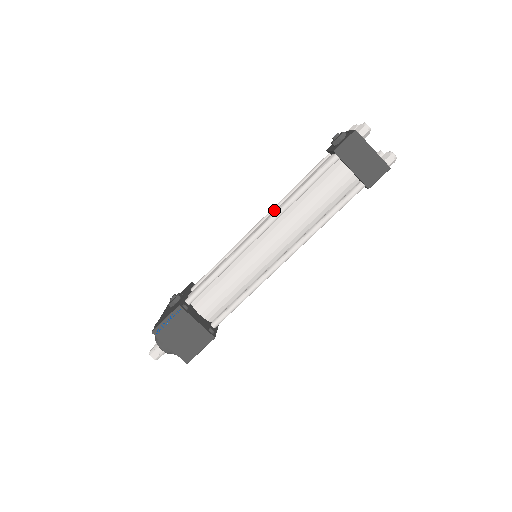
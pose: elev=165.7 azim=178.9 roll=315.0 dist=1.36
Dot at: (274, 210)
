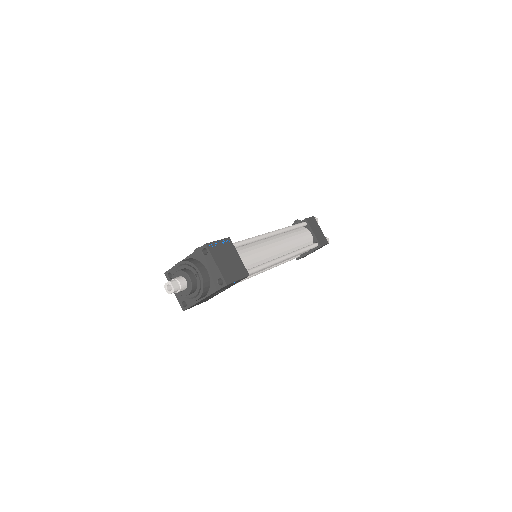
Dot at: occluded
